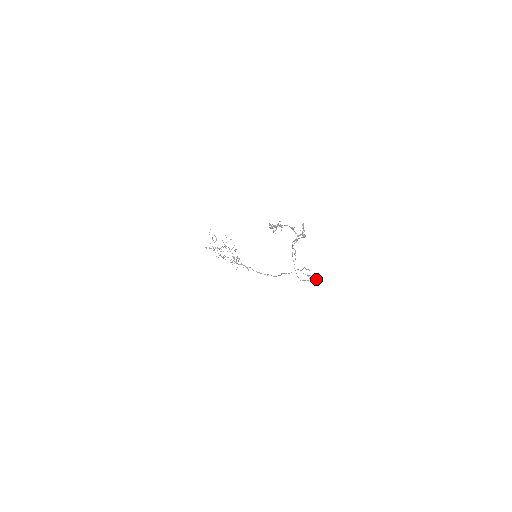
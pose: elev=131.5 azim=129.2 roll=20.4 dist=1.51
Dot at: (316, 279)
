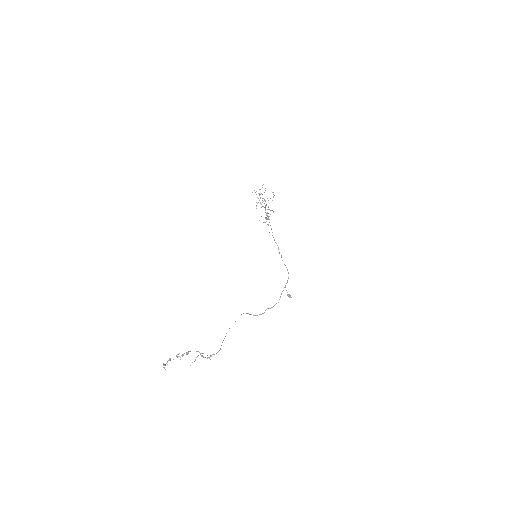
Dot at: occluded
